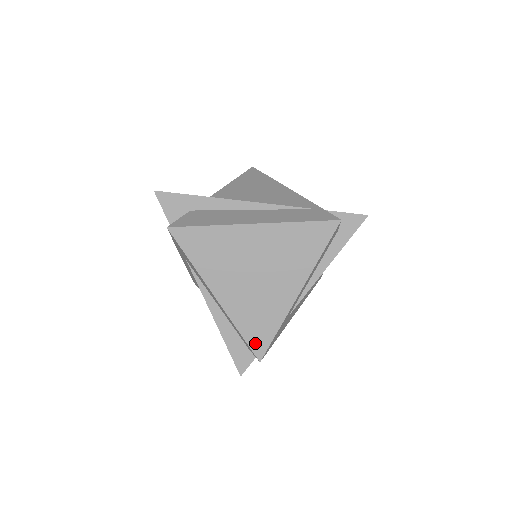
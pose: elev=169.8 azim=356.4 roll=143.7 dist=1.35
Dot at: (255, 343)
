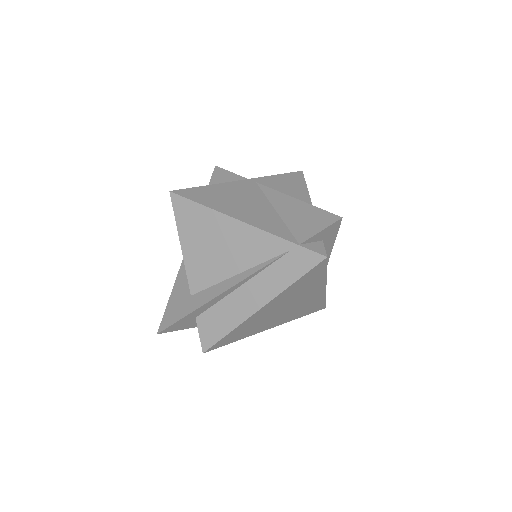
Dot at: (315, 310)
